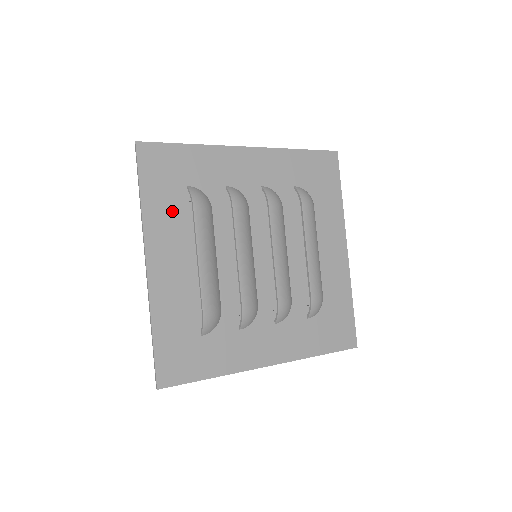
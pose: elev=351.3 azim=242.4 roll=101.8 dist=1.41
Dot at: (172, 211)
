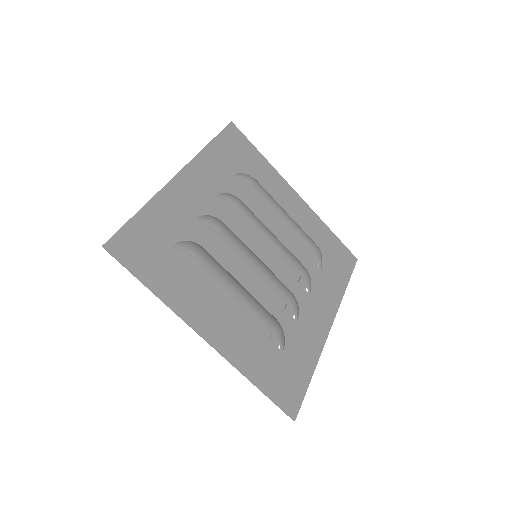
Dot at: (182, 278)
